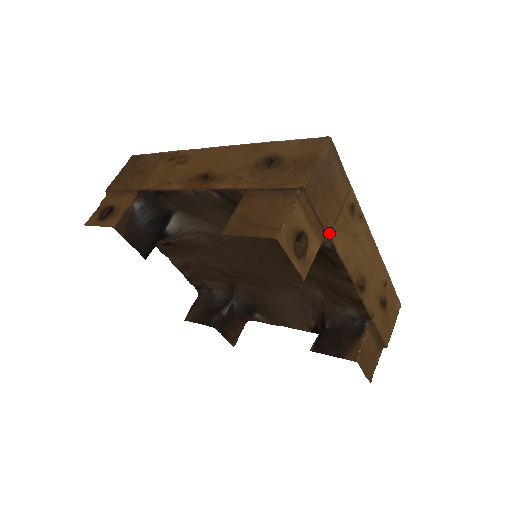
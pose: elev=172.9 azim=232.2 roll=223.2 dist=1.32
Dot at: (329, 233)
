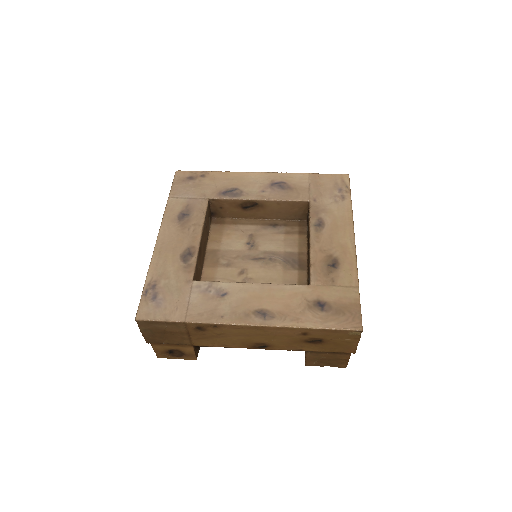
Dot at: (190, 345)
